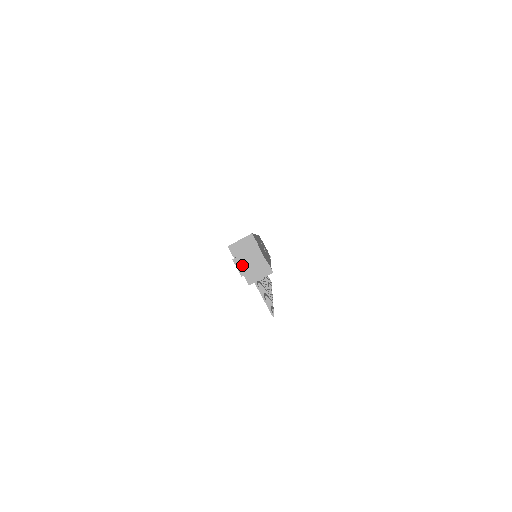
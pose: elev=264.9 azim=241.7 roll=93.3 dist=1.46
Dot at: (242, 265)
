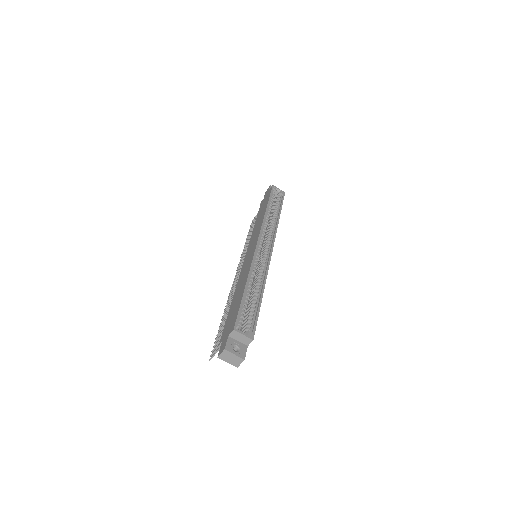
Dot at: (225, 356)
